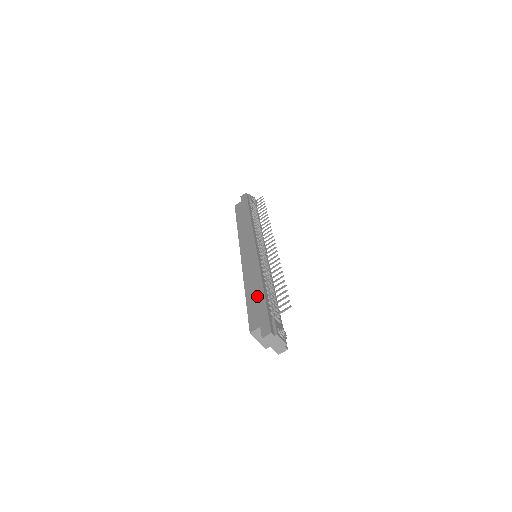
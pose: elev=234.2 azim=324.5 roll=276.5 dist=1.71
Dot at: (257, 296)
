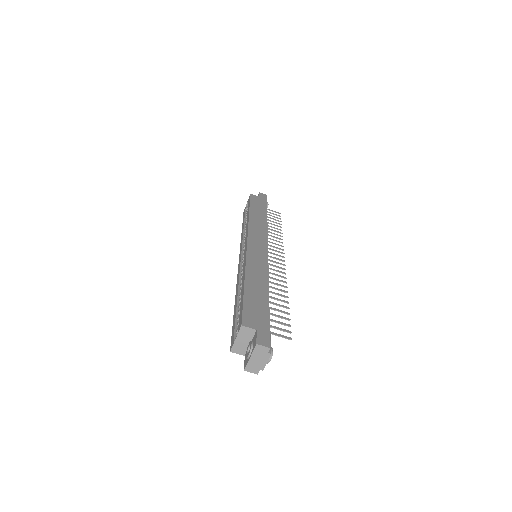
Dot at: (260, 296)
